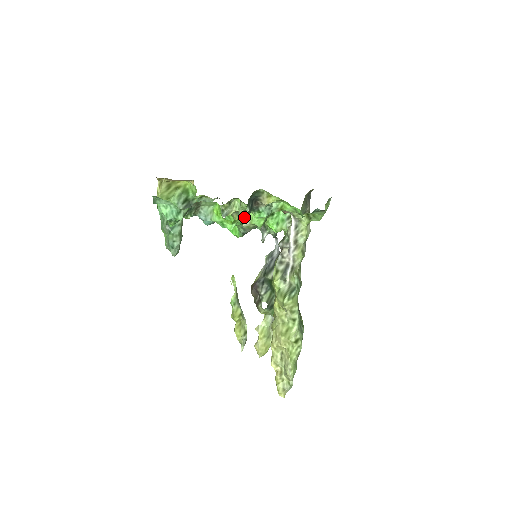
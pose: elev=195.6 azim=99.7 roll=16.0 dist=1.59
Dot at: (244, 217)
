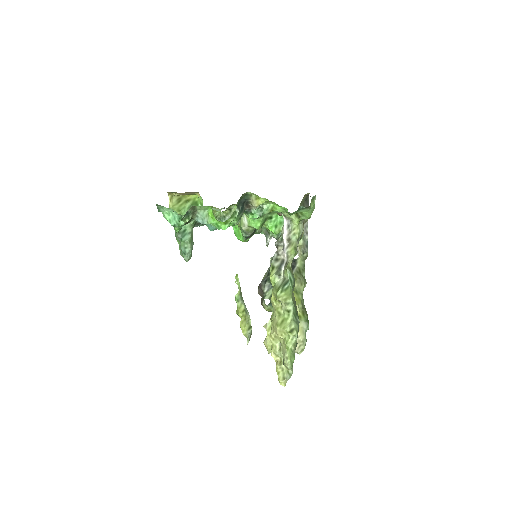
Dot at: (235, 218)
